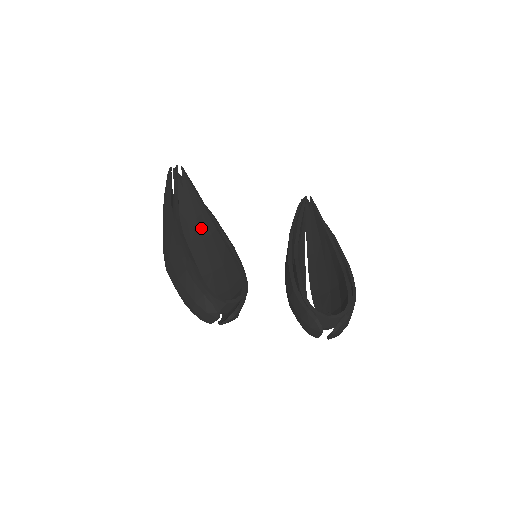
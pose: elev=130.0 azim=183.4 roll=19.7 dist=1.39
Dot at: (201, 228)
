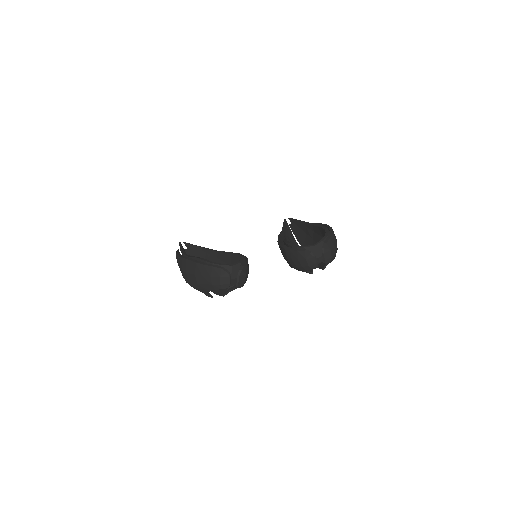
Dot at: occluded
